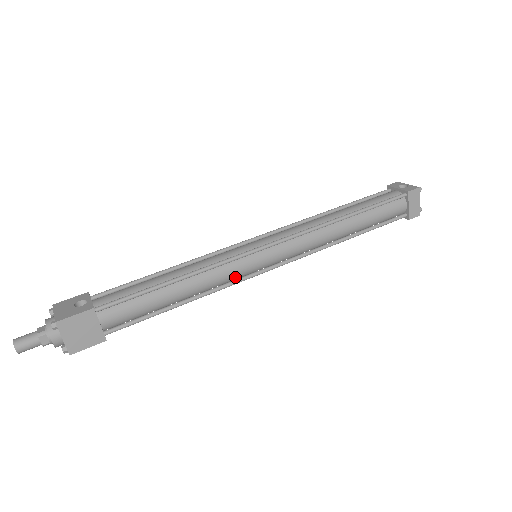
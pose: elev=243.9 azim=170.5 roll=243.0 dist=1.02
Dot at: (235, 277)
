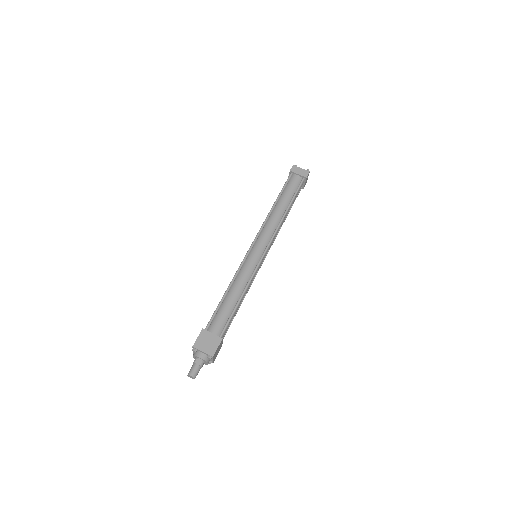
Dot at: (253, 269)
